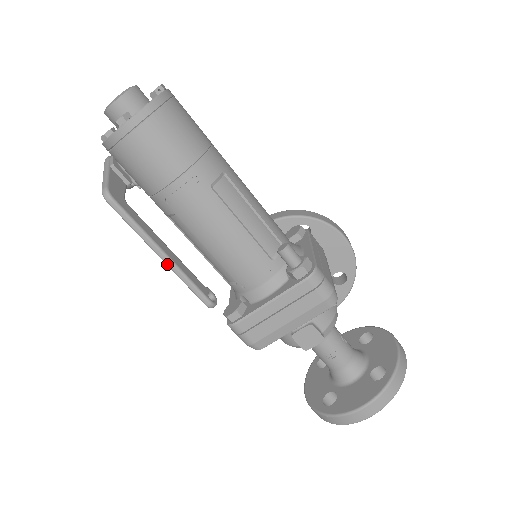
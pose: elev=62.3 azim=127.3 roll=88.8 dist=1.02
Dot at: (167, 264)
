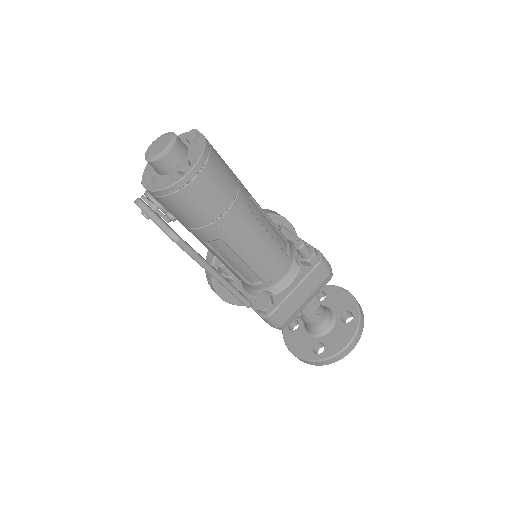
Dot at: (221, 282)
